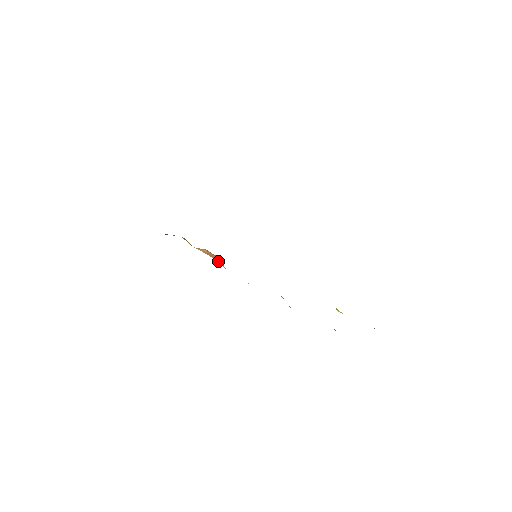
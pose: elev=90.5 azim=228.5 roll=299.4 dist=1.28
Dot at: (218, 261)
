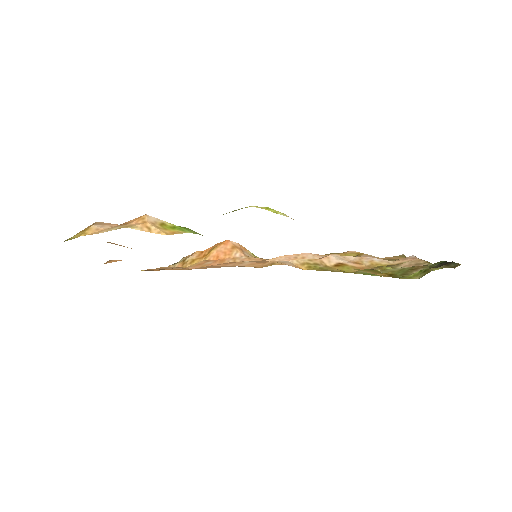
Dot at: (232, 252)
